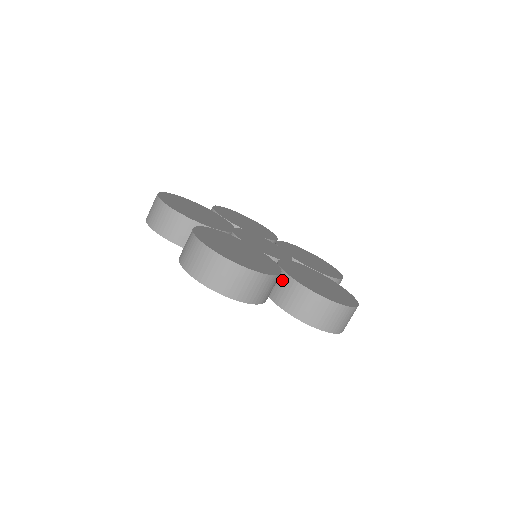
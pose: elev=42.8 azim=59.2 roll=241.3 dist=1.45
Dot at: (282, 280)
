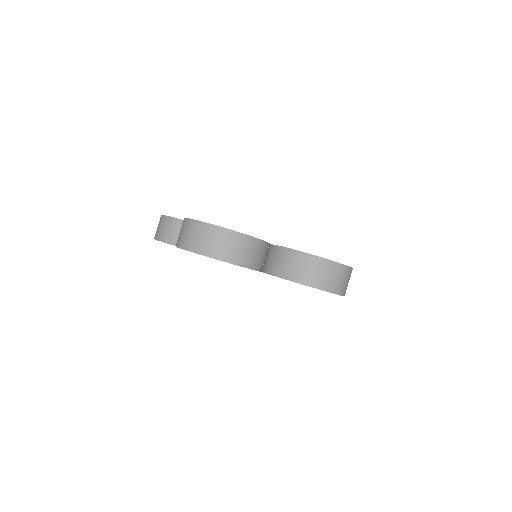
Dot at: (272, 252)
